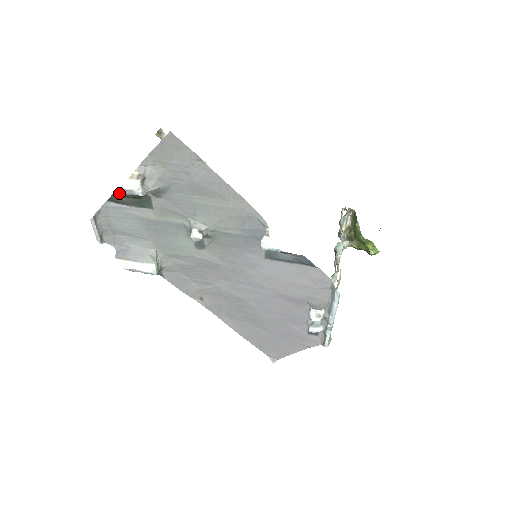
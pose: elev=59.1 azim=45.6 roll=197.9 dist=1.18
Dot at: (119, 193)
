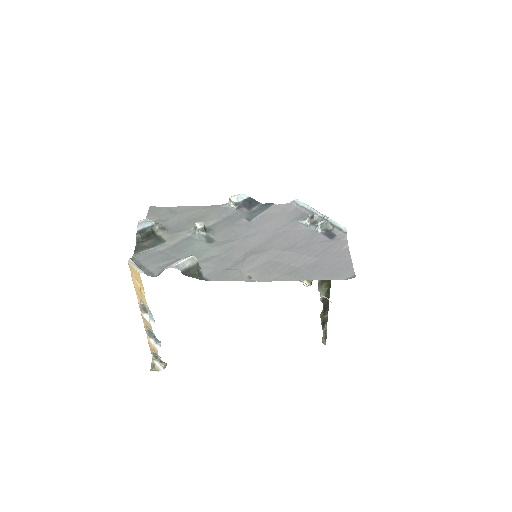
Dot at: (139, 229)
